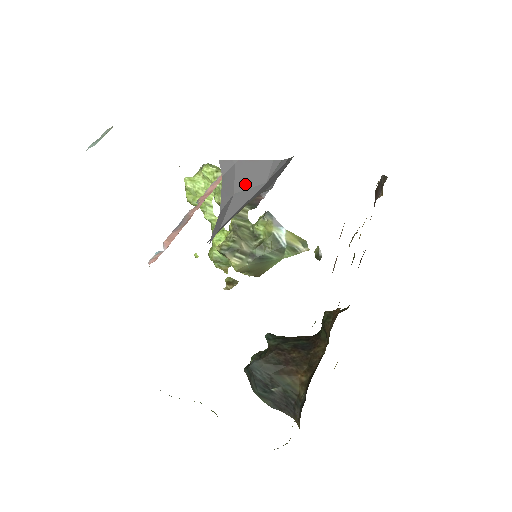
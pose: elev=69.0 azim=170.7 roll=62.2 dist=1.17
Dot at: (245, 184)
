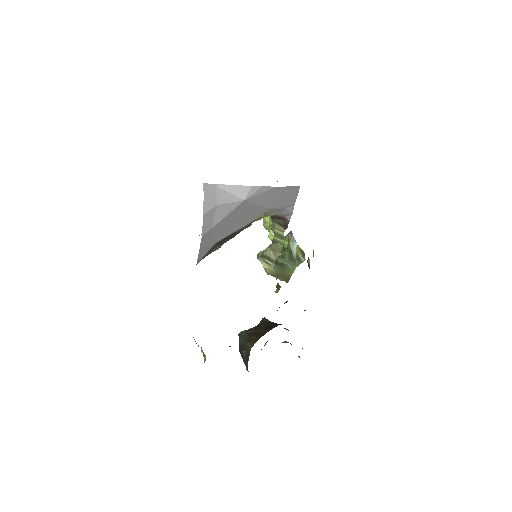
Dot at: (226, 200)
